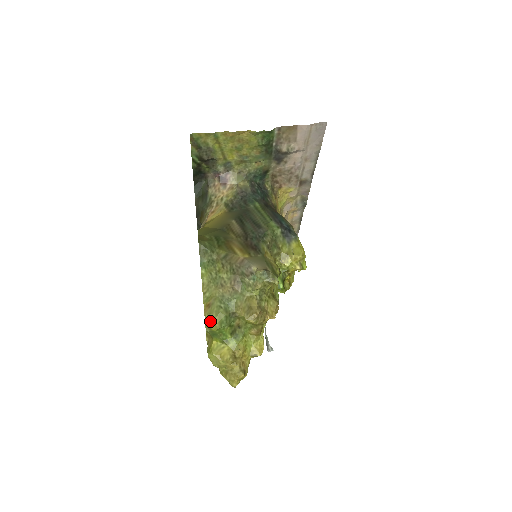
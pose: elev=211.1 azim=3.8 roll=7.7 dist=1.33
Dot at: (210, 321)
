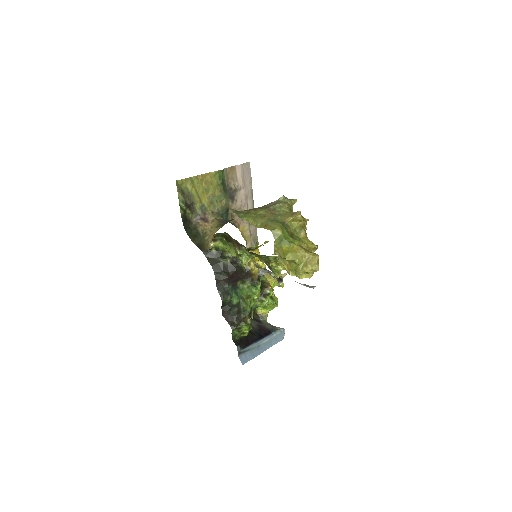
Dot at: (274, 228)
